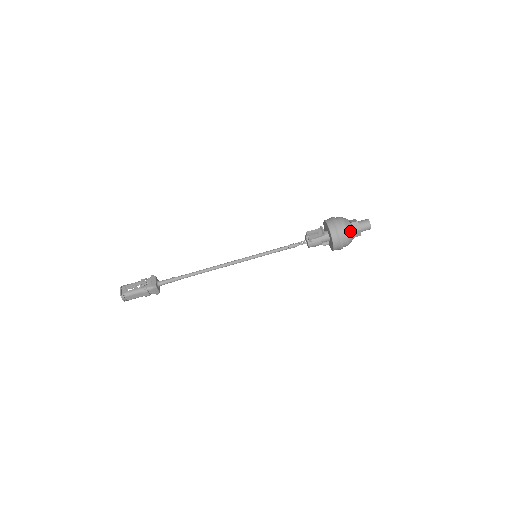
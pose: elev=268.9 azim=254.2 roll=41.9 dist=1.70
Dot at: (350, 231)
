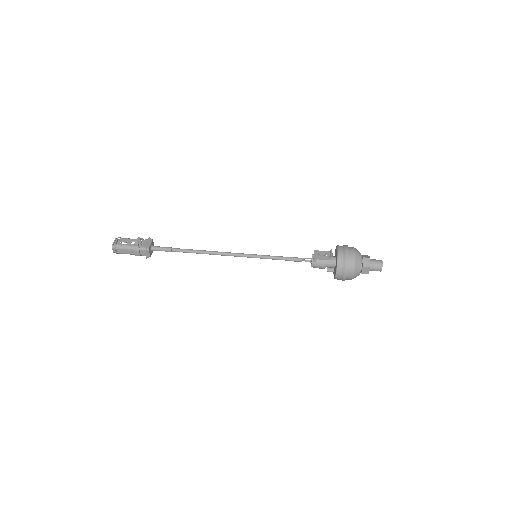
Dot at: (358, 264)
